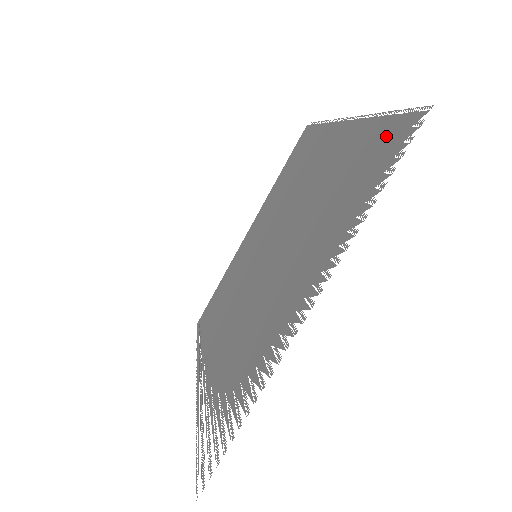
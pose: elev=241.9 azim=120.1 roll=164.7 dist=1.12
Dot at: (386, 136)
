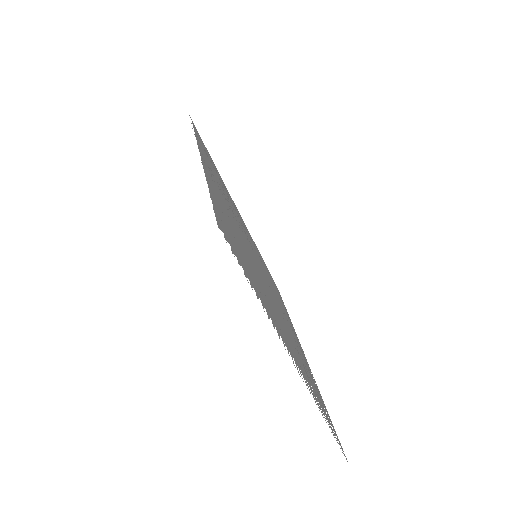
Dot at: occluded
